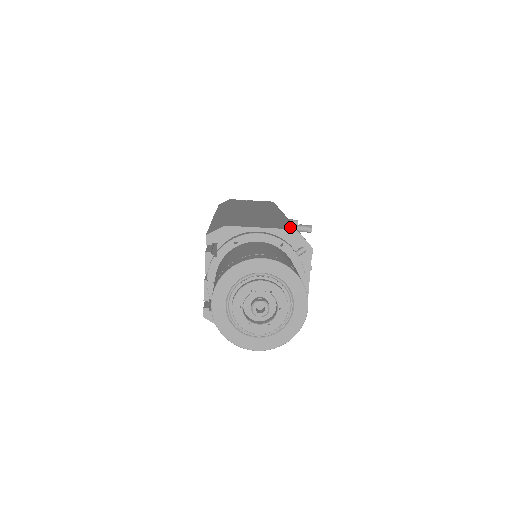
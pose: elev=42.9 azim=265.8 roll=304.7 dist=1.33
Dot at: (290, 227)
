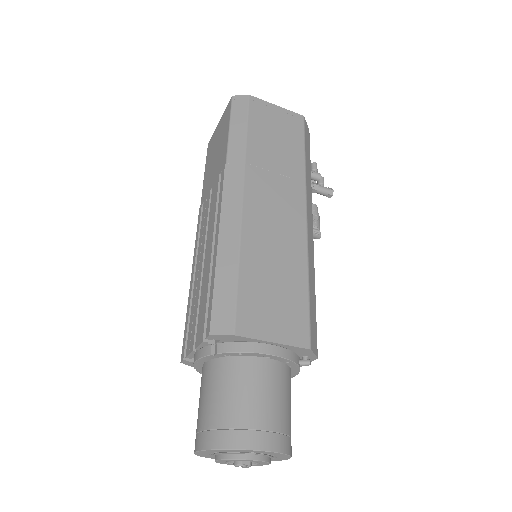
Dot at: (306, 336)
